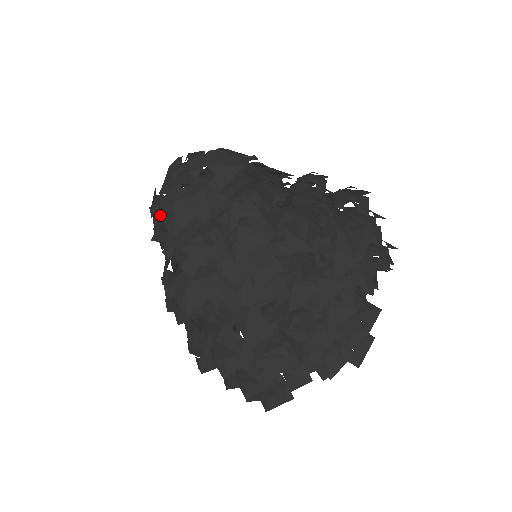
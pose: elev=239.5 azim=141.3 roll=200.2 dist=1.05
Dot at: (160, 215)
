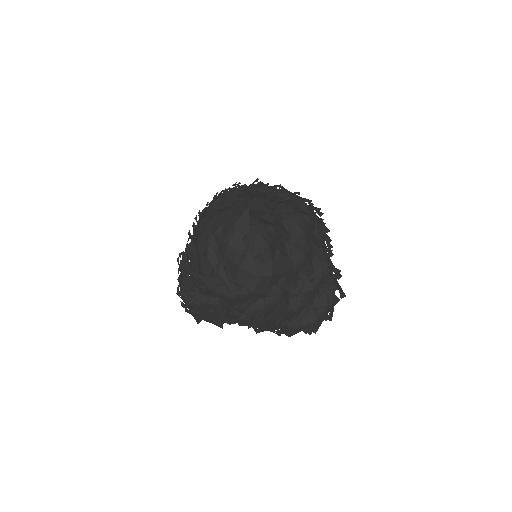
Dot at: (200, 274)
